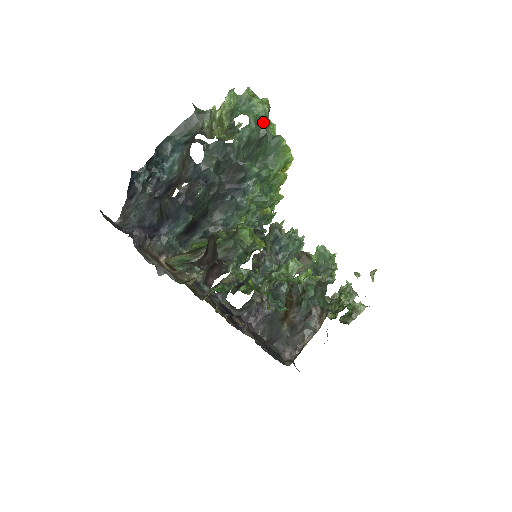
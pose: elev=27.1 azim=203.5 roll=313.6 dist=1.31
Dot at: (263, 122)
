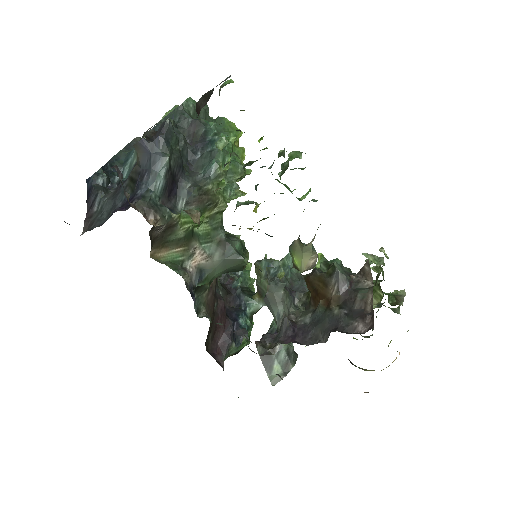
Dot at: occluded
